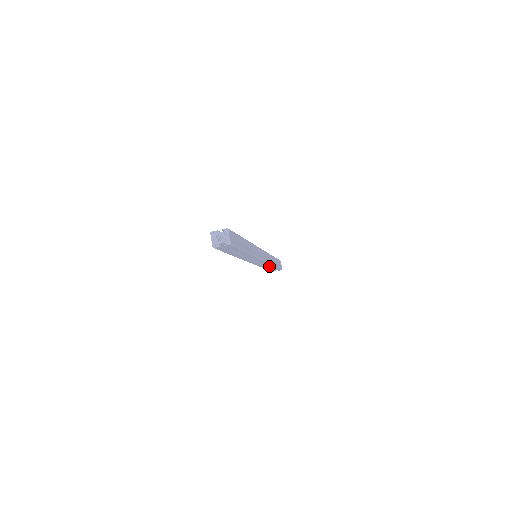
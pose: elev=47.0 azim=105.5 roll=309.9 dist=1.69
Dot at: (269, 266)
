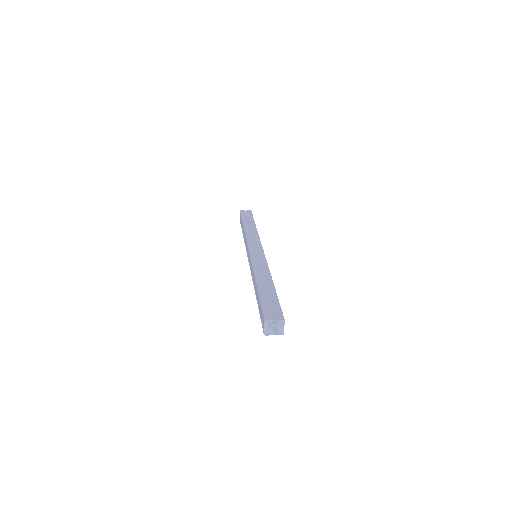
Dot at: occluded
